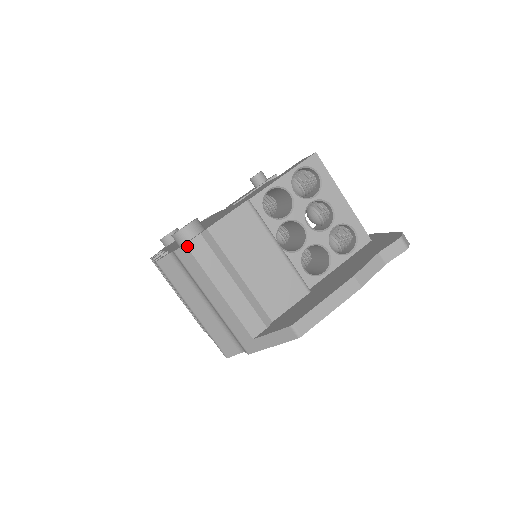
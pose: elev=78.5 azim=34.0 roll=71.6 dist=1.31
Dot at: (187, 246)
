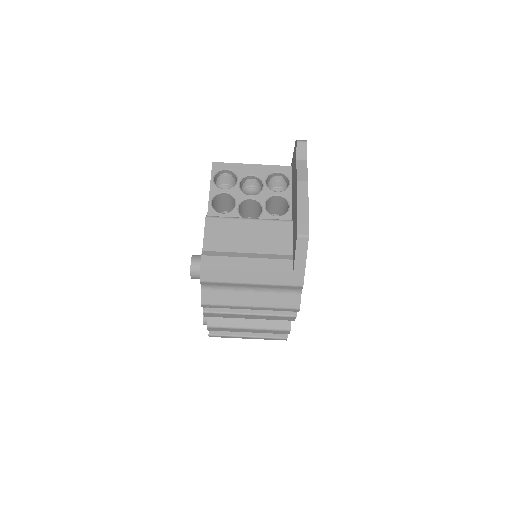
Dot at: (202, 268)
